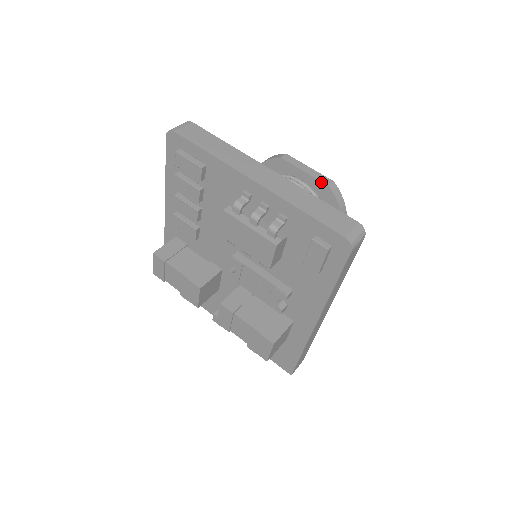
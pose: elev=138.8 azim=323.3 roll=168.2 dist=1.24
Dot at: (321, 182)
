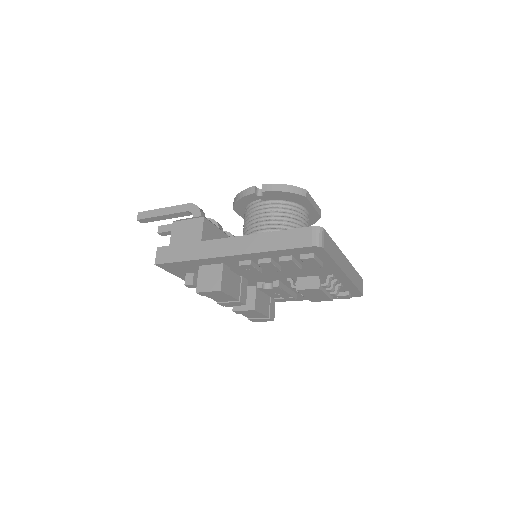
Dot at: (319, 214)
